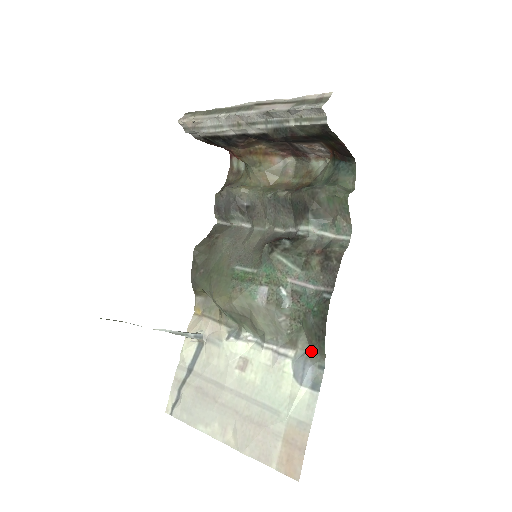
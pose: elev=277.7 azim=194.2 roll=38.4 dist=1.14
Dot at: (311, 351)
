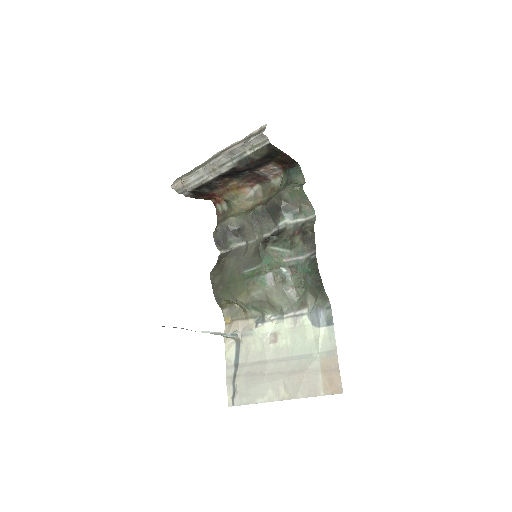
Dot at: (318, 301)
